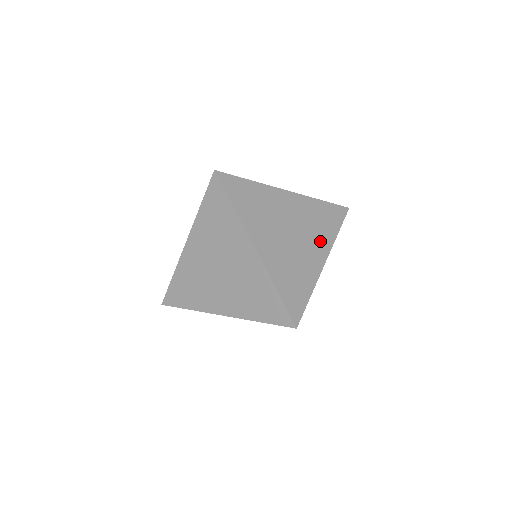
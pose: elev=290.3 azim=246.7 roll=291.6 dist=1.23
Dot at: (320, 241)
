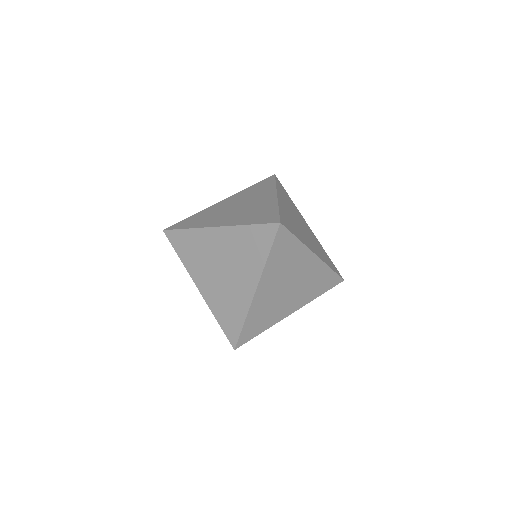
Dot at: (264, 194)
